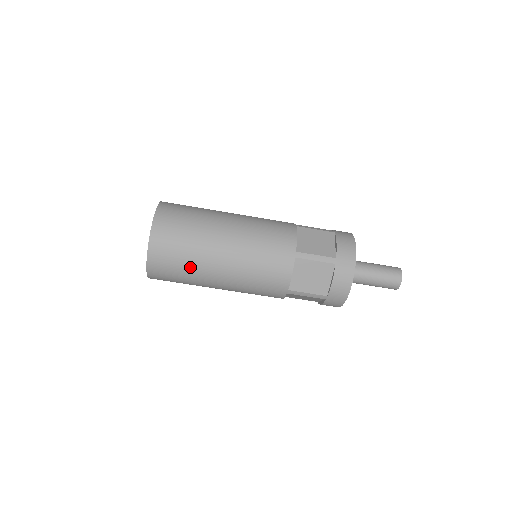
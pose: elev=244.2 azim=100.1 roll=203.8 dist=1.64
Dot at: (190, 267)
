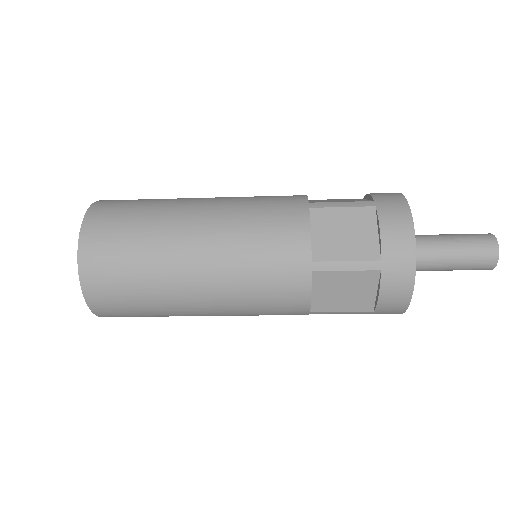
Dot at: (154, 307)
